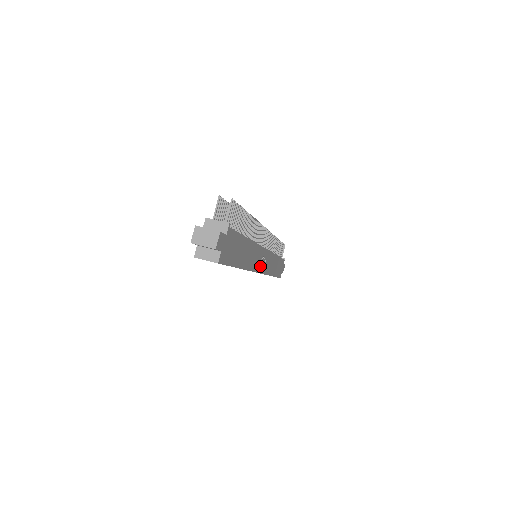
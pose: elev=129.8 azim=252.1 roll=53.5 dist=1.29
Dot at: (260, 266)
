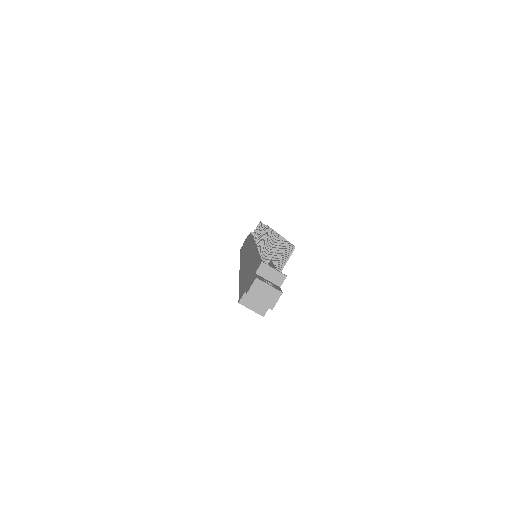
Dot at: occluded
